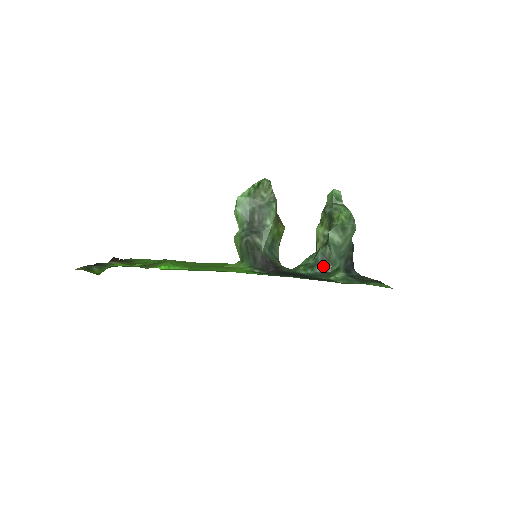
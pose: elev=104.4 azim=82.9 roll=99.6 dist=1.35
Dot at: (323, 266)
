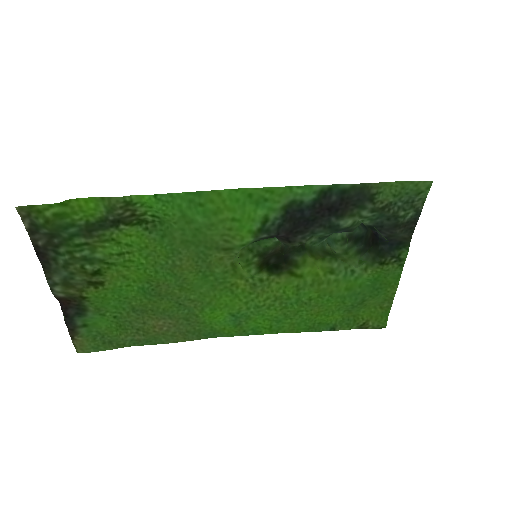
Dot at: occluded
